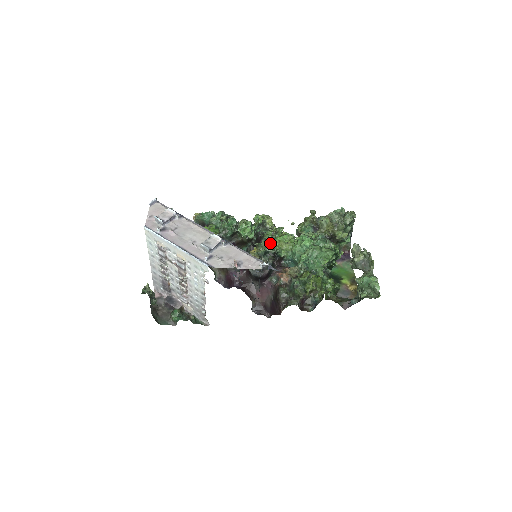
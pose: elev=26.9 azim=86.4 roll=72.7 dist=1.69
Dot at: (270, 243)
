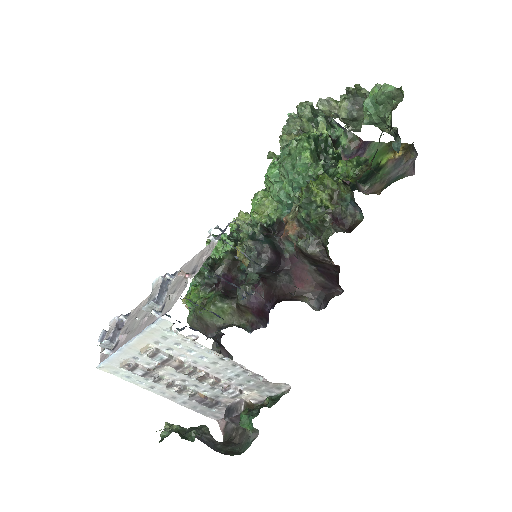
Dot at: (242, 223)
